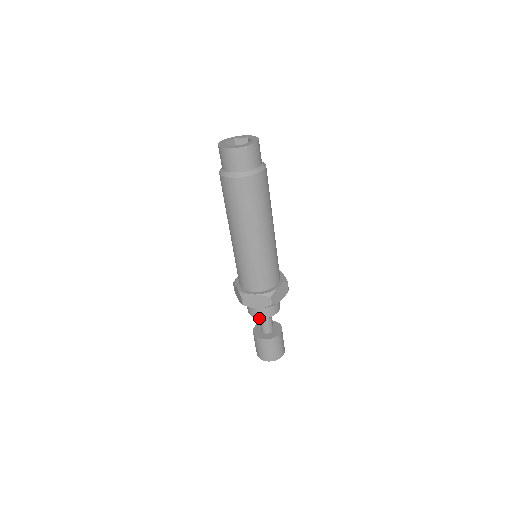
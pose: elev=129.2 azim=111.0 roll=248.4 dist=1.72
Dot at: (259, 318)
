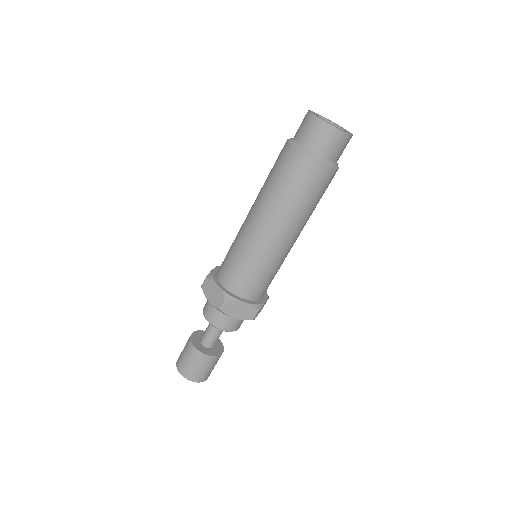
Dot at: (221, 329)
